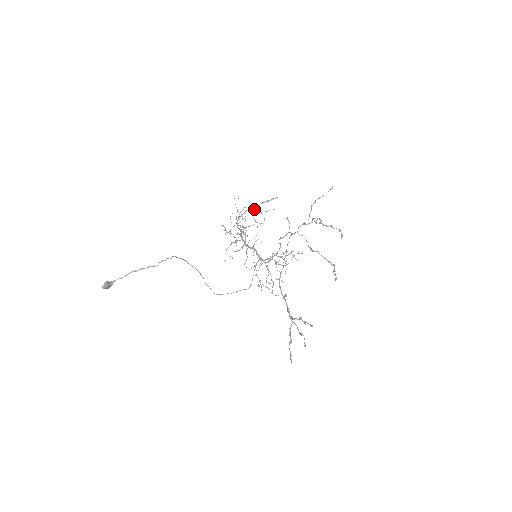
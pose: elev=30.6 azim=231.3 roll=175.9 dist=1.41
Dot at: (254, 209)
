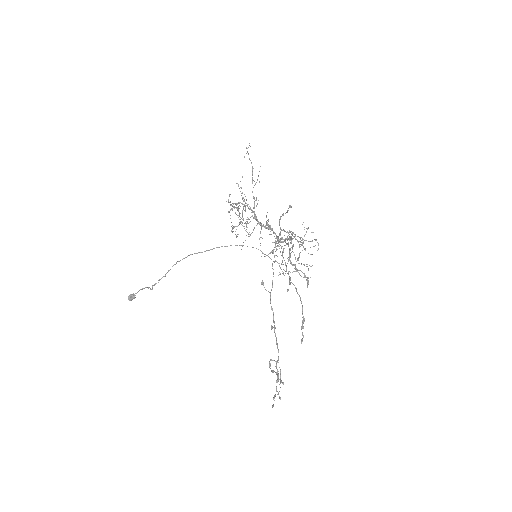
Dot at: occluded
